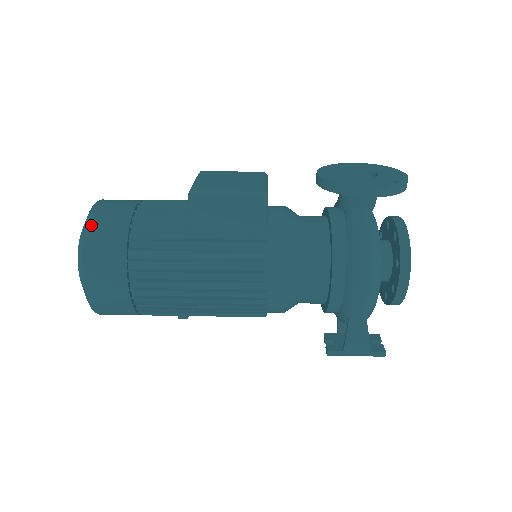
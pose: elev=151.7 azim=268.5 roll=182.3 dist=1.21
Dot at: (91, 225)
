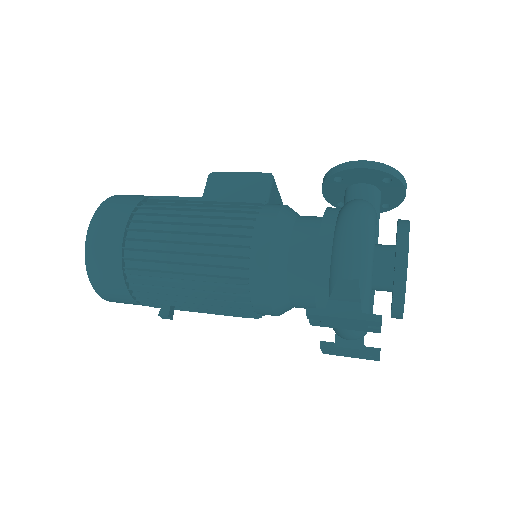
Dot at: occluded
